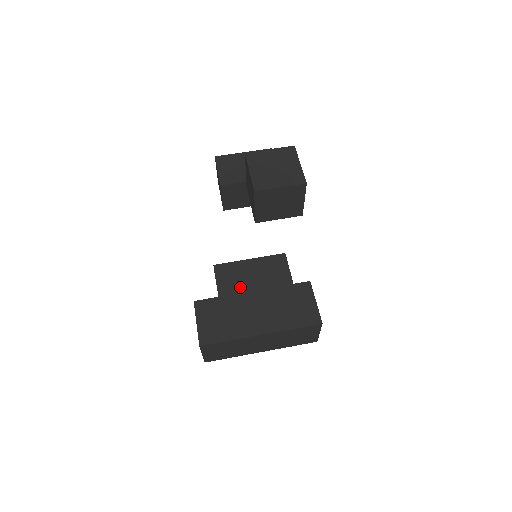
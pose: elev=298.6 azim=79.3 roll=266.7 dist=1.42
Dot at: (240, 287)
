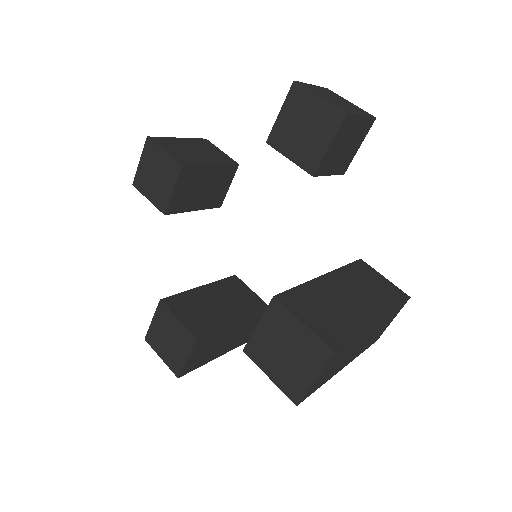
Dot at: (215, 320)
